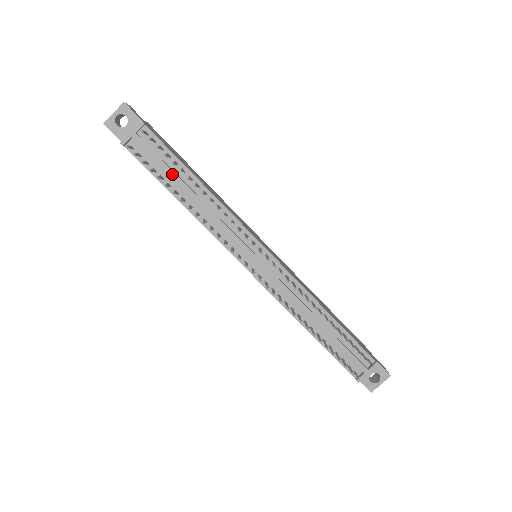
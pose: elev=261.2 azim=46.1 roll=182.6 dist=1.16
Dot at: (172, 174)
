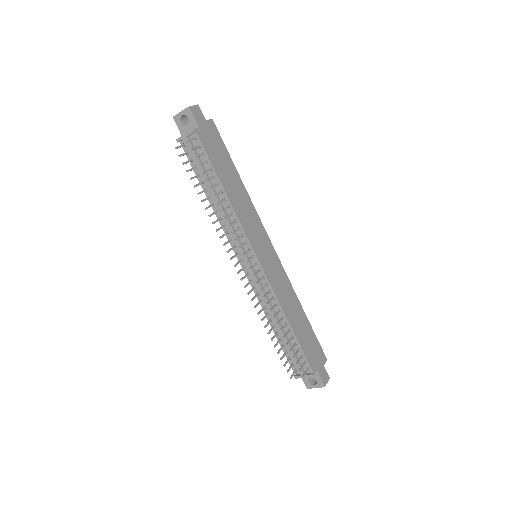
Dot at: (205, 177)
